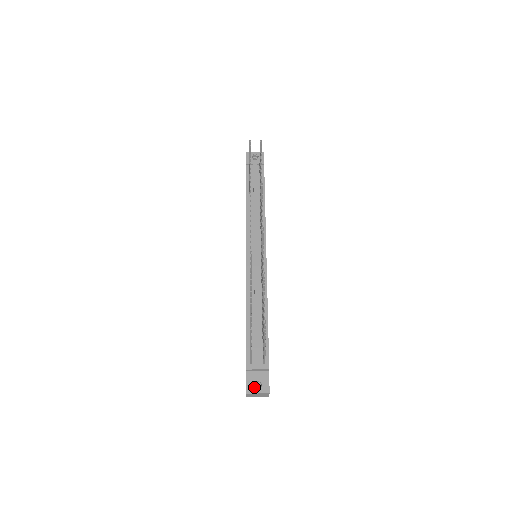
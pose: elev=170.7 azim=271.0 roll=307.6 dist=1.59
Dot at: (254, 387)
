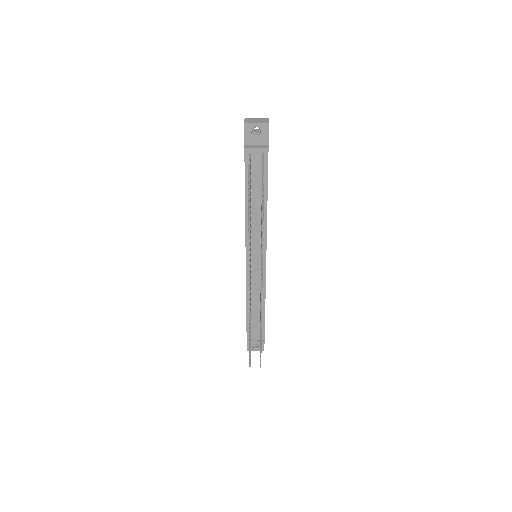
Dot at: (253, 345)
